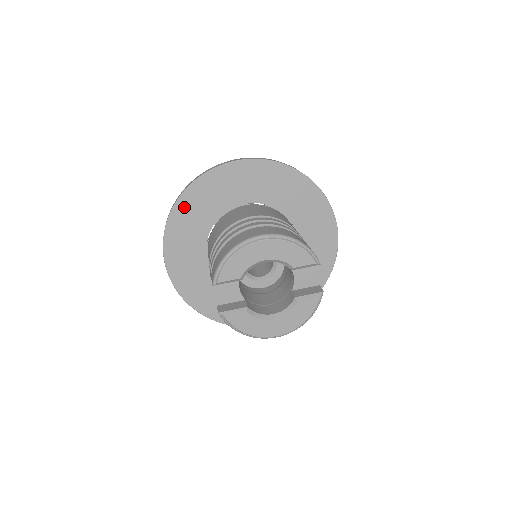
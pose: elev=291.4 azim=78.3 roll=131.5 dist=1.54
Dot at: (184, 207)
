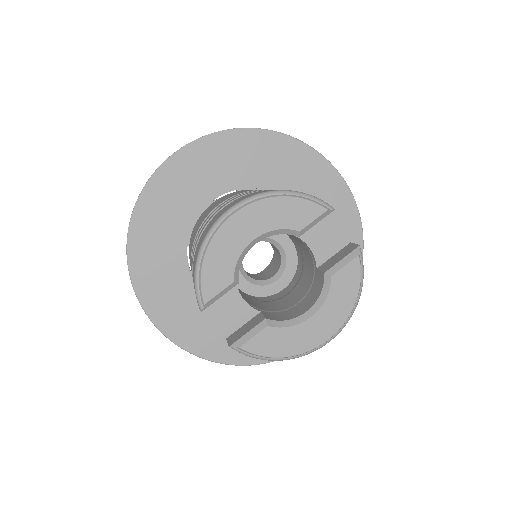
Dot at: (140, 242)
